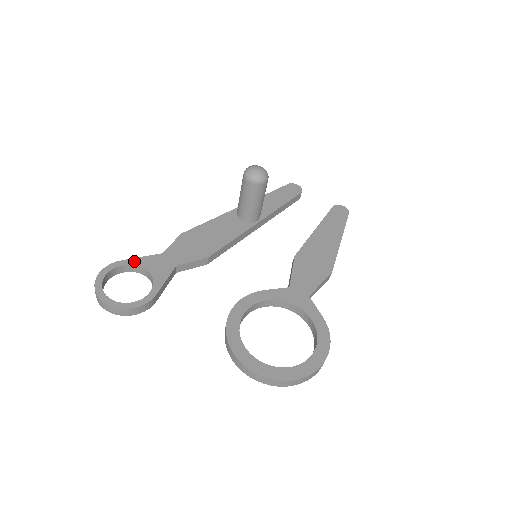
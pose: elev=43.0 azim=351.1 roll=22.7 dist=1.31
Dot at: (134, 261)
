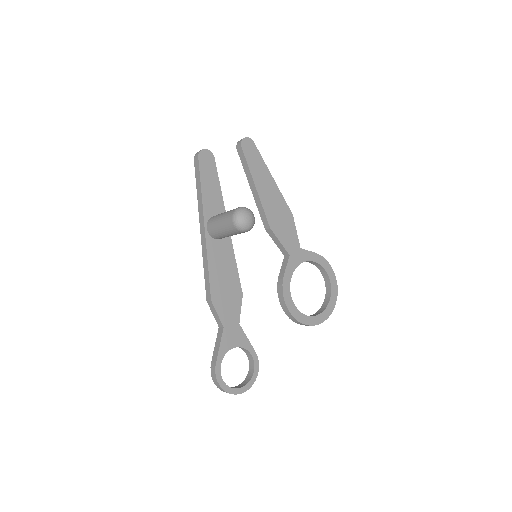
Dot at: (221, 354)
